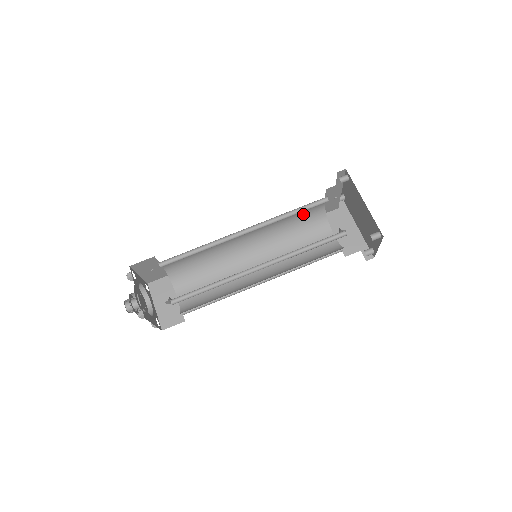
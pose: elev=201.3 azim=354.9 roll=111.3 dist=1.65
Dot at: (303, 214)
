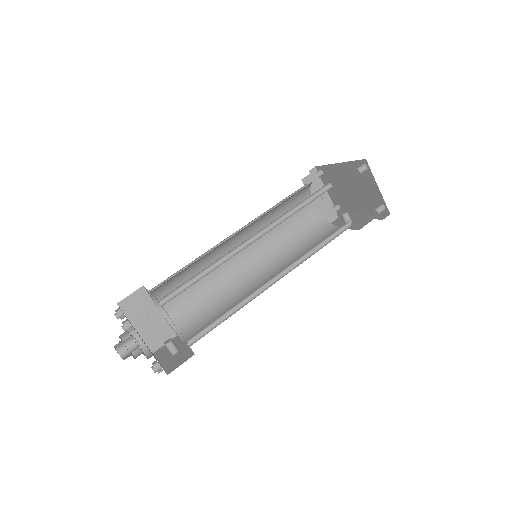
Dot at: (297, 221)
